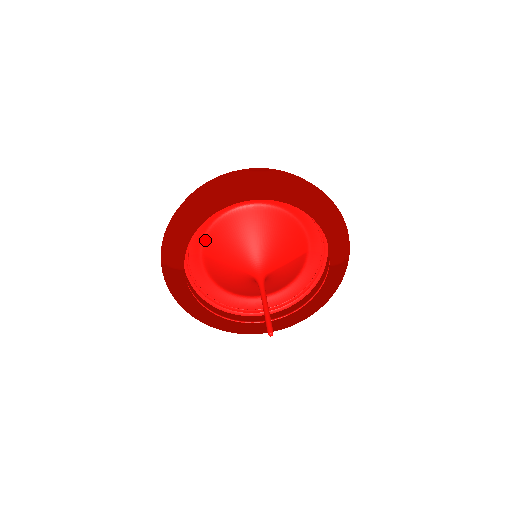
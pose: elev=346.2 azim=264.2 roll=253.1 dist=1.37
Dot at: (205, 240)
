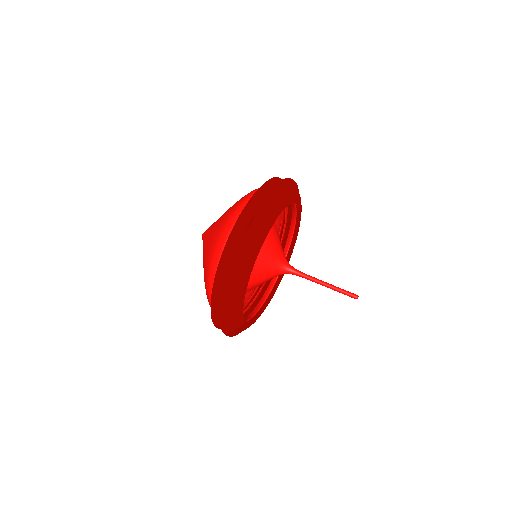
Dot at: occluded
